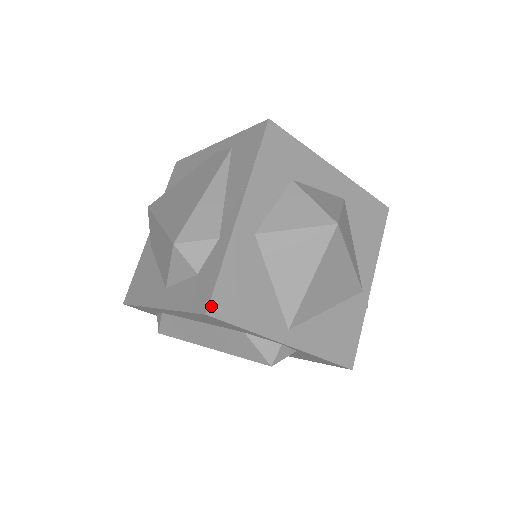
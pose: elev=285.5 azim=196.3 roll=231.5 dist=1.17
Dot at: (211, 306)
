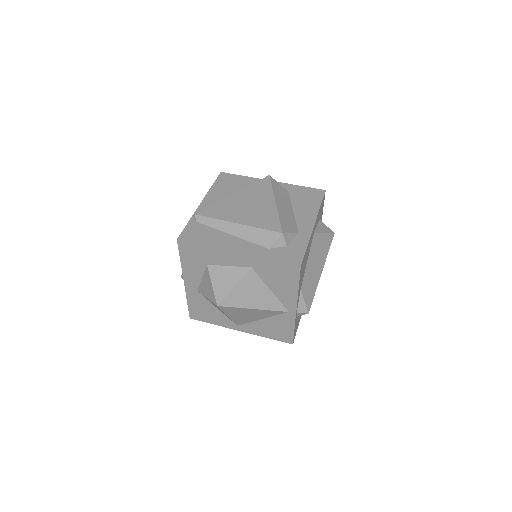
Dot at: (191, 316)
